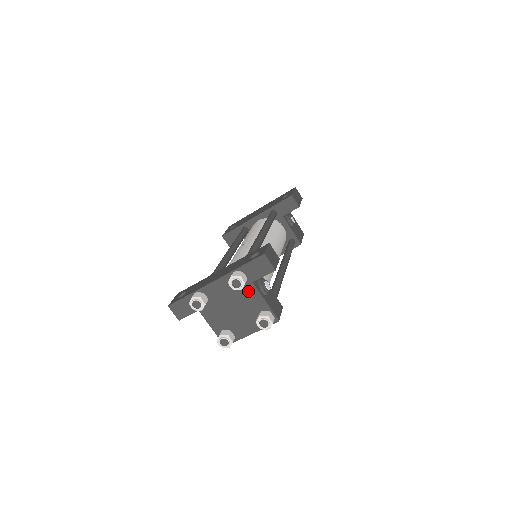
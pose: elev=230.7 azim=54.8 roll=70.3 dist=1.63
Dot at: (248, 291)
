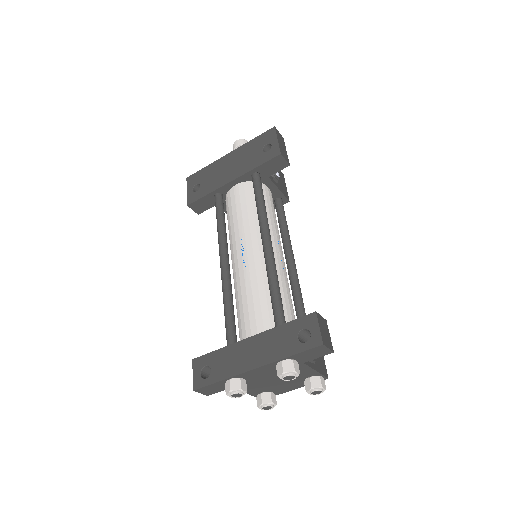
Dot at: occluded
